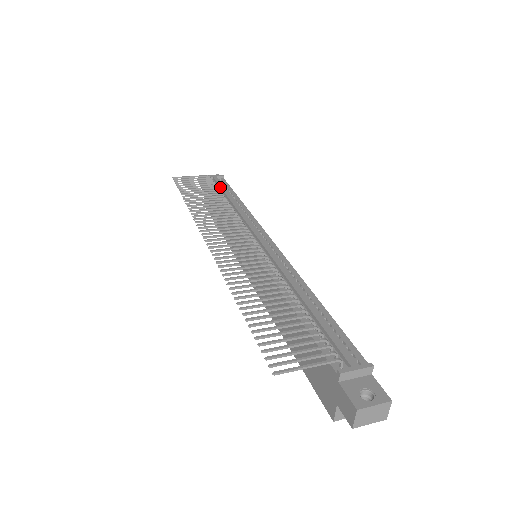
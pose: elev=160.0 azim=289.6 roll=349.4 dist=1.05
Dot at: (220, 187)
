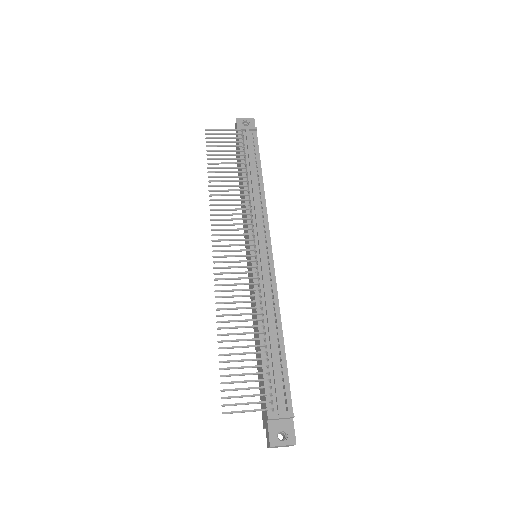
Dot at: (248, 151)
